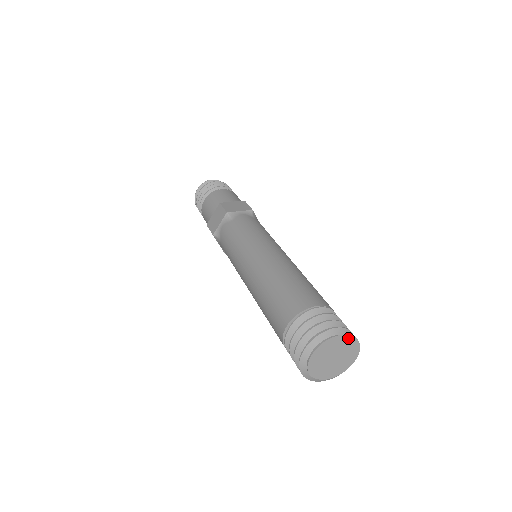
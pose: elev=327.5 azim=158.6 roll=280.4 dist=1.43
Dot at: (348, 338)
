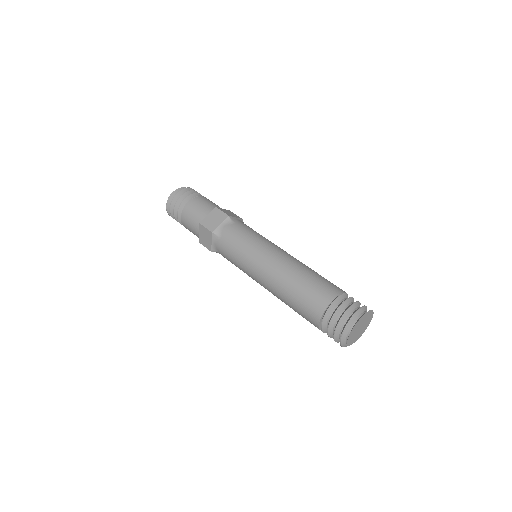
Dot at: (364, 315)
